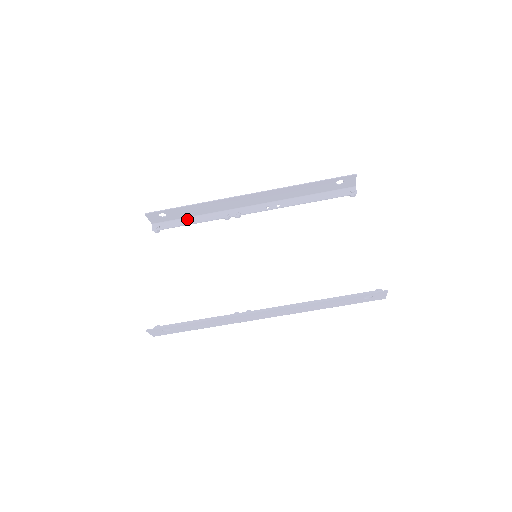
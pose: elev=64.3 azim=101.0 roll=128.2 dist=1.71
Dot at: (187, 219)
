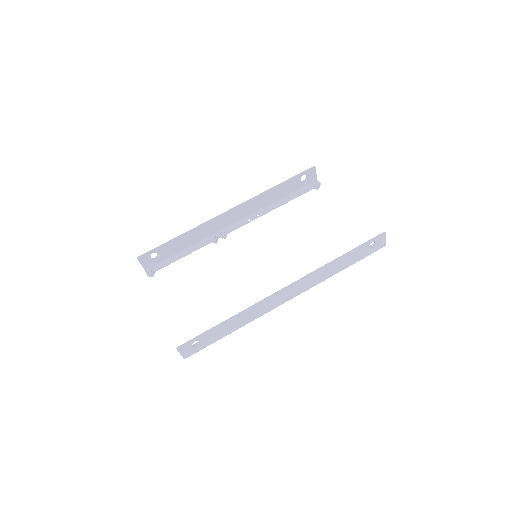
Dot at: (178, 254)
